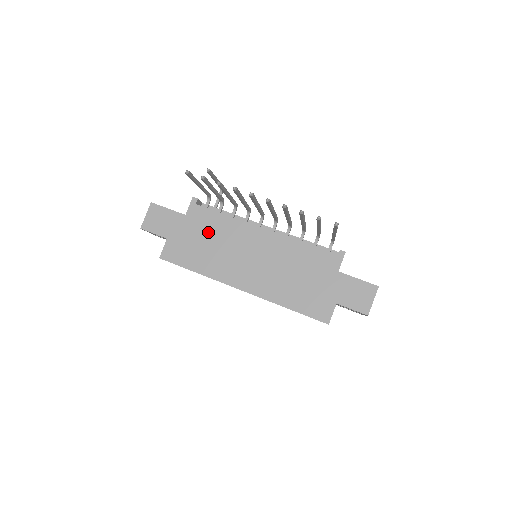
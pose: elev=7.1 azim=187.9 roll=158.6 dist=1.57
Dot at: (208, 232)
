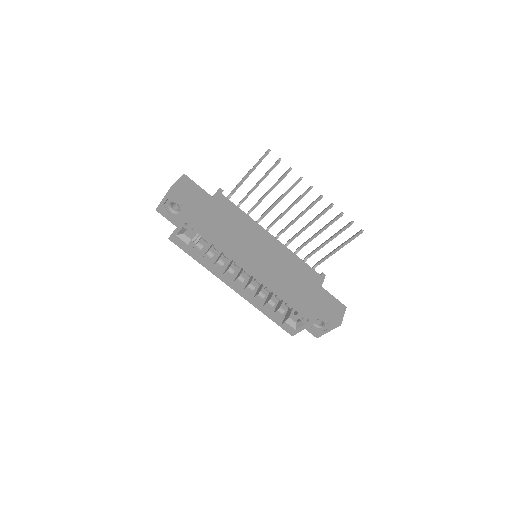
Dot at: (230, 217)
